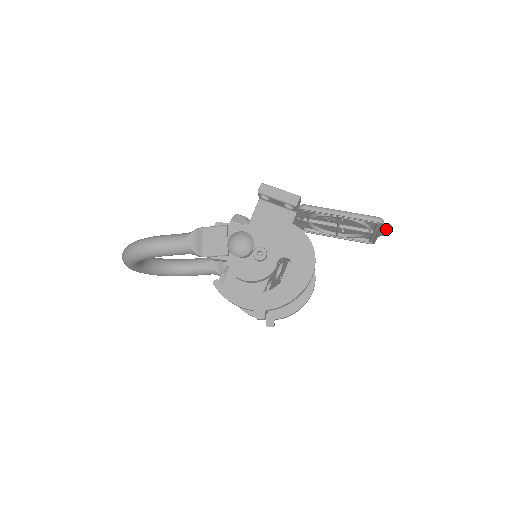
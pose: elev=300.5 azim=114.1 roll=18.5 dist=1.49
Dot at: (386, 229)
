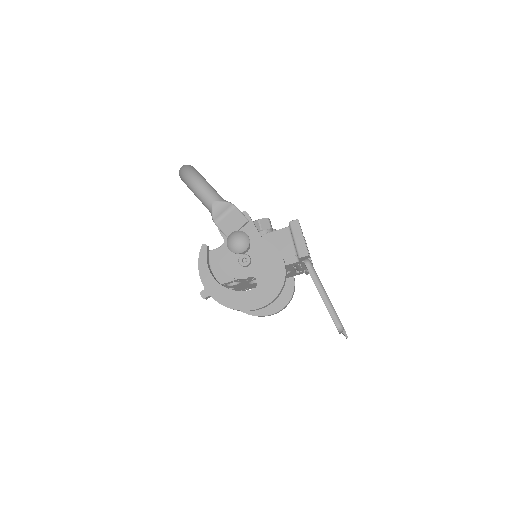
Dot at: (345, 336)
